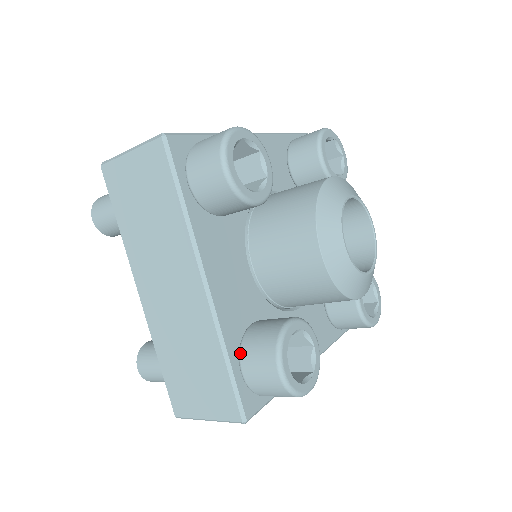
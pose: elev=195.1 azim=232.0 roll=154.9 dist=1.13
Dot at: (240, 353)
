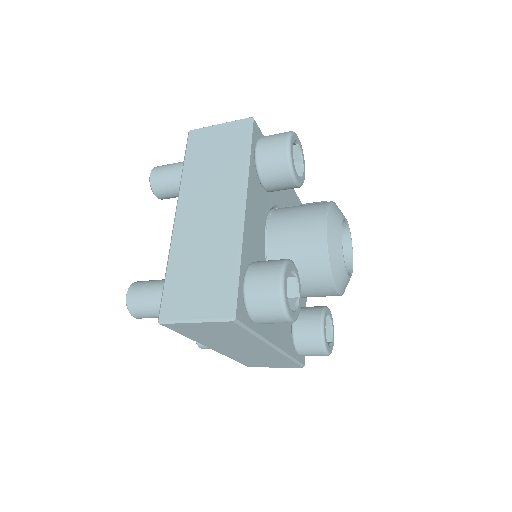
Dot at: (248, 268)
